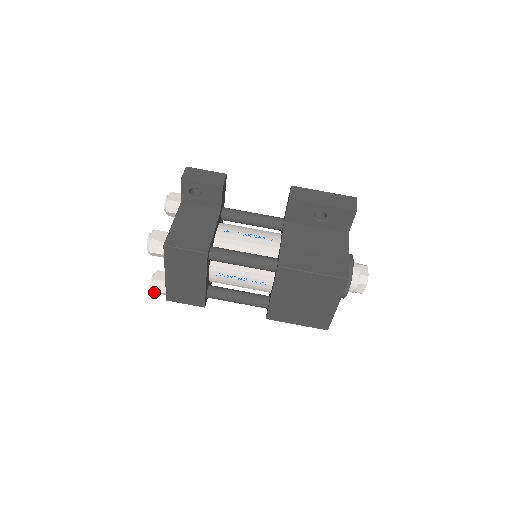
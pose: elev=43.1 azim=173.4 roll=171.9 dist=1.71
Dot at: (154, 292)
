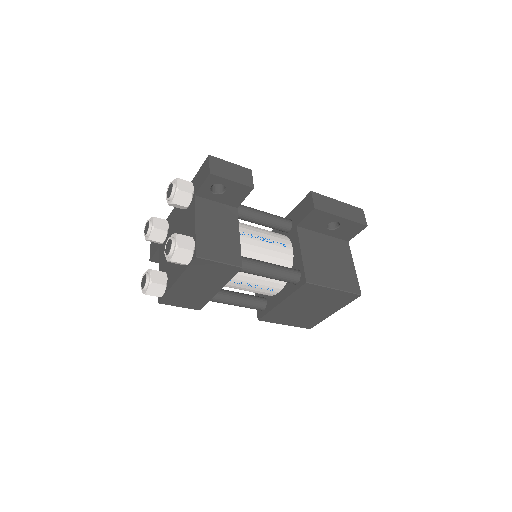
Dot at: occluded
